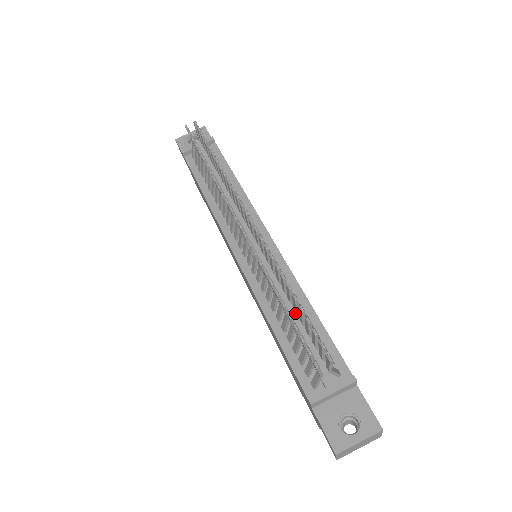
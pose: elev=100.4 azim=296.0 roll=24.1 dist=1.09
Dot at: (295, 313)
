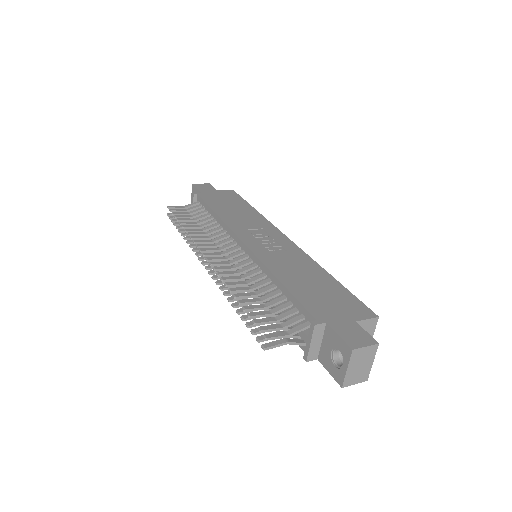
Dot at: occluded
